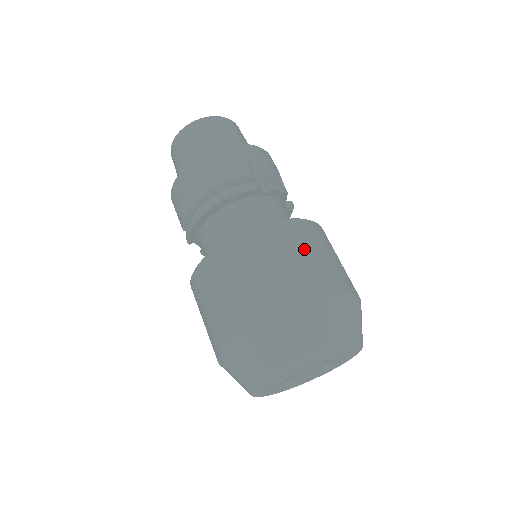
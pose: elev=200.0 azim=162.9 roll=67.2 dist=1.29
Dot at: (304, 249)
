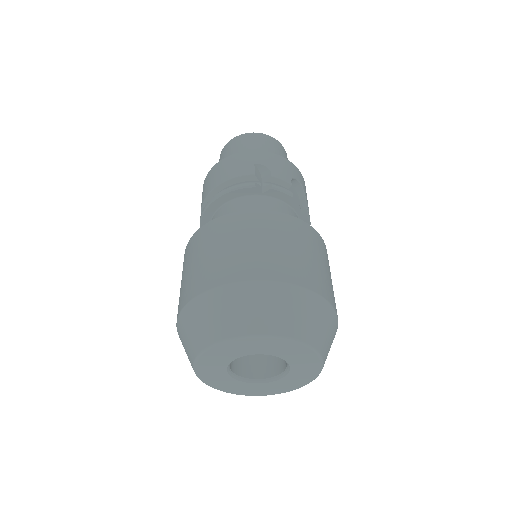
Dot at: (264, 236)
